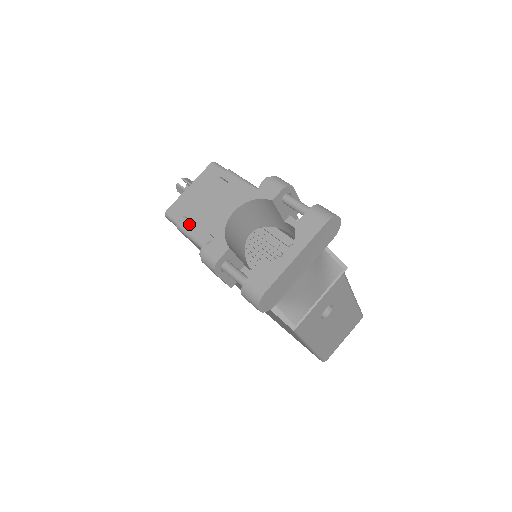
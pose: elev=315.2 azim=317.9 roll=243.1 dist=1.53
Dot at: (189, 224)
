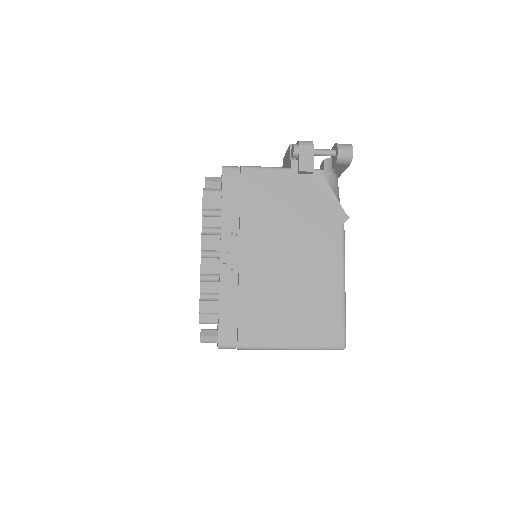
Dot at: occluded
